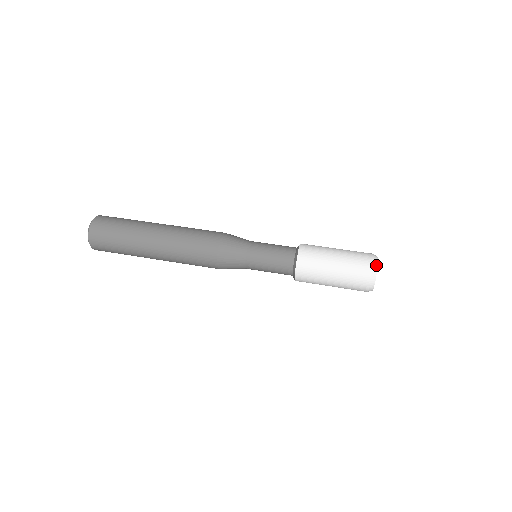
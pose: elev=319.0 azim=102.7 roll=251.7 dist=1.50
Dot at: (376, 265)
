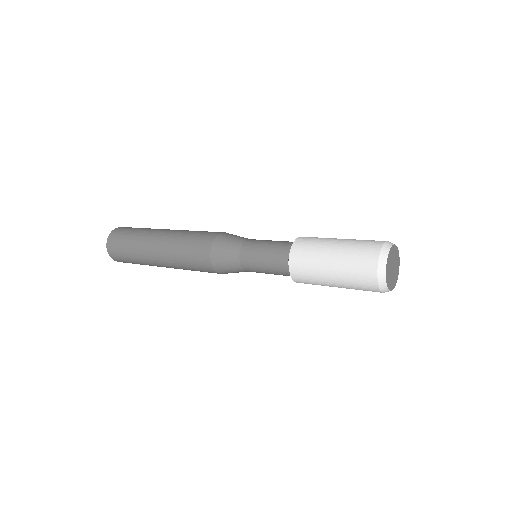
Dot at: (384, 264)
